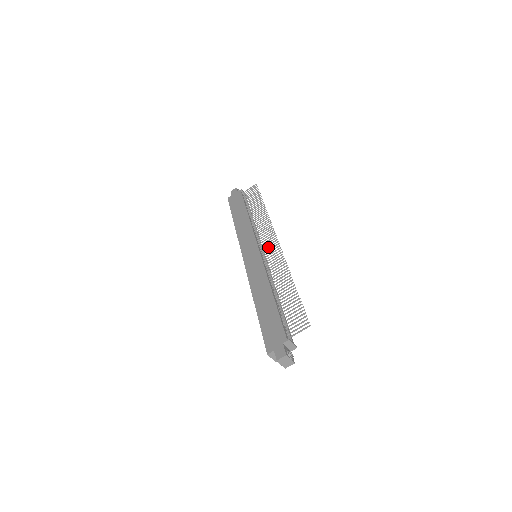
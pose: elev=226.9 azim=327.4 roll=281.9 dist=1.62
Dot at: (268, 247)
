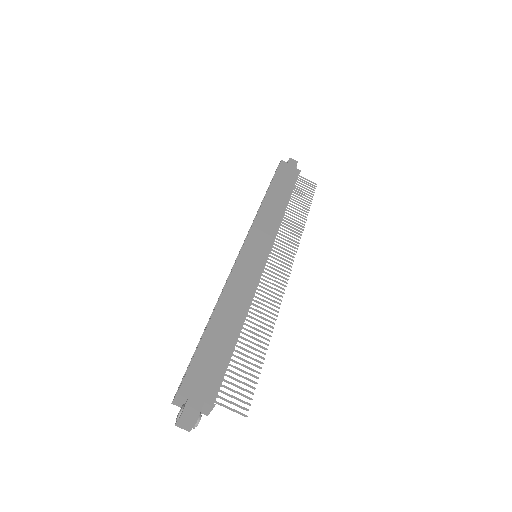
Dot at: occluded
